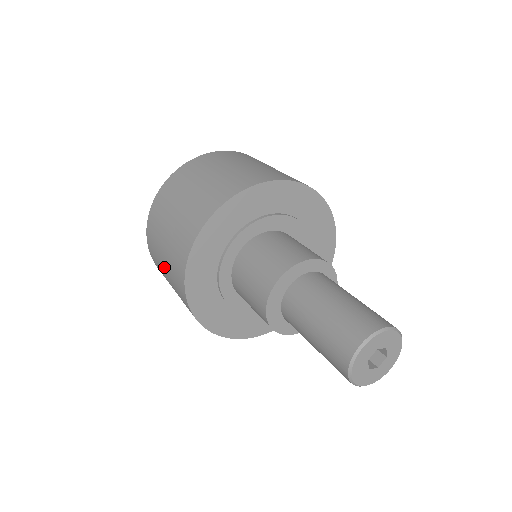
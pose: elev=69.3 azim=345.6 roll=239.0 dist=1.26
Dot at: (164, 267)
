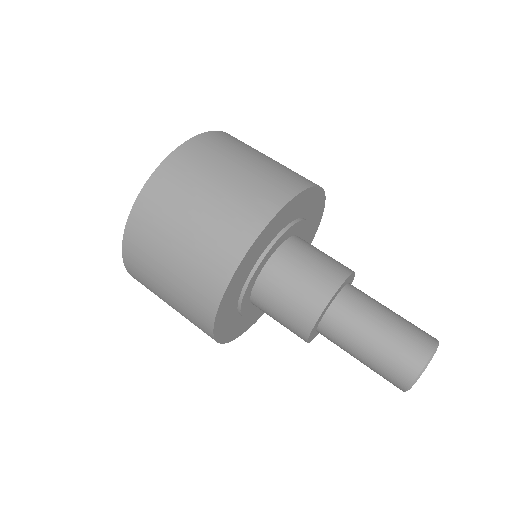
Dot at: (166, 275)
